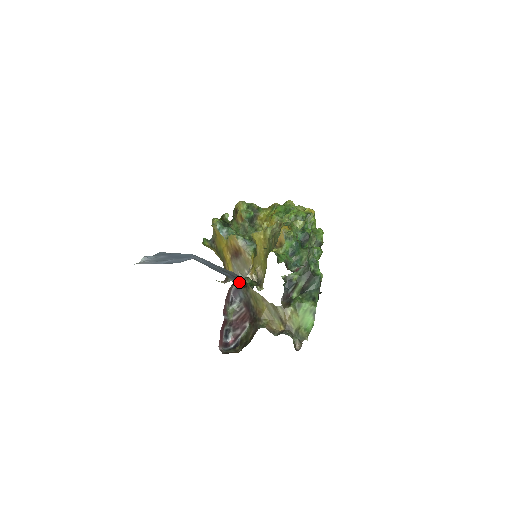
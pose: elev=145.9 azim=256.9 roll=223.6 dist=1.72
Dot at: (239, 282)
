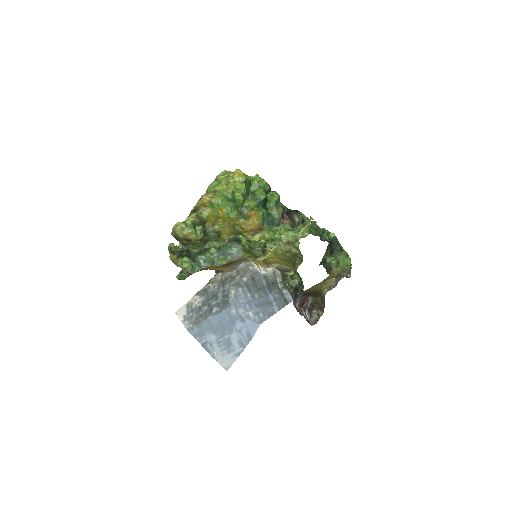
Dot at: (294, 295)
